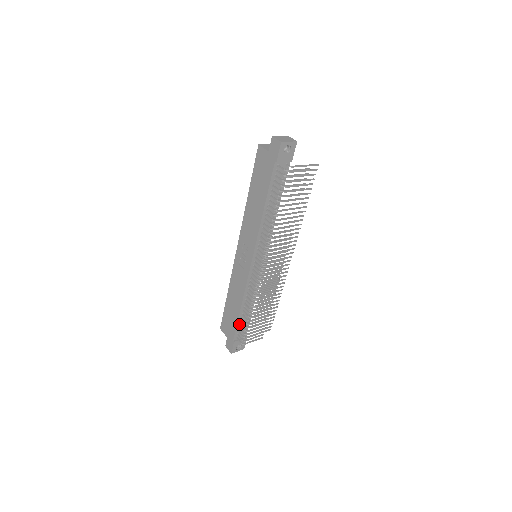
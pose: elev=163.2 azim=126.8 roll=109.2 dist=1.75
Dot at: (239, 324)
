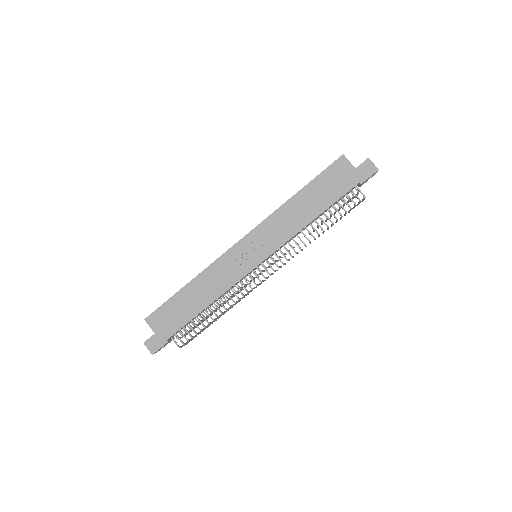
Dot at: (188, 323)
